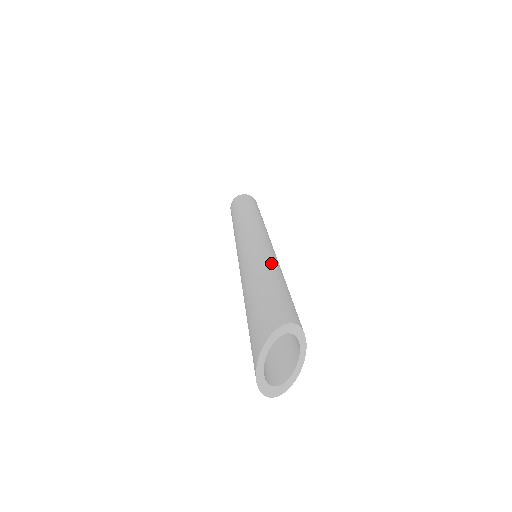
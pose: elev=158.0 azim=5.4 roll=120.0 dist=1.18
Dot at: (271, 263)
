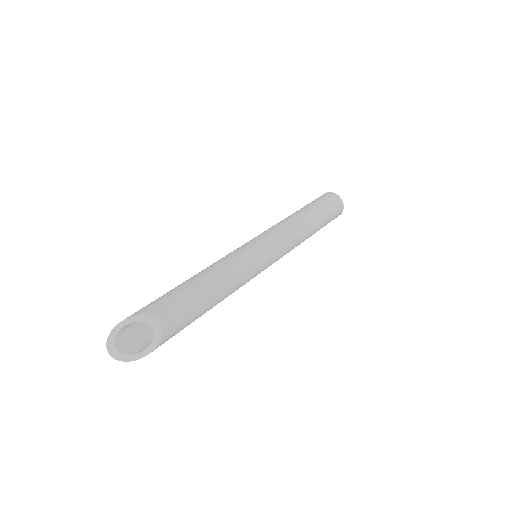
Dot at: (223, 266)
